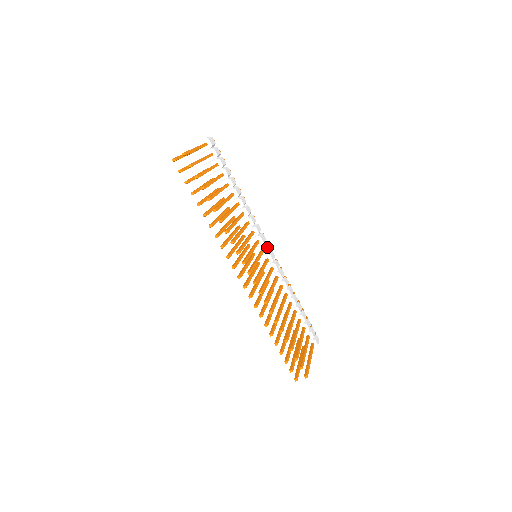
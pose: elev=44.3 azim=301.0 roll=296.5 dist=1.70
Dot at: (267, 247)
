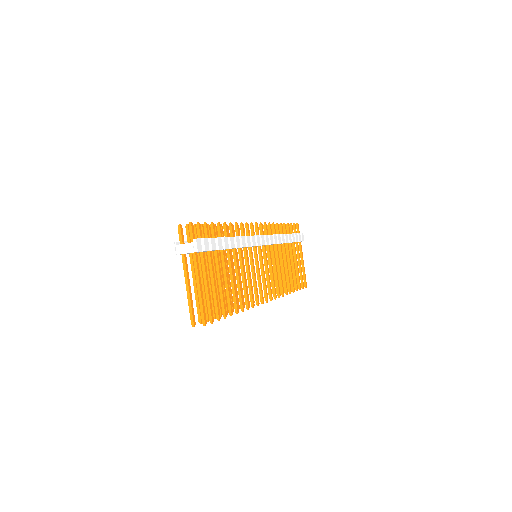
Dot at: (263, 243)
